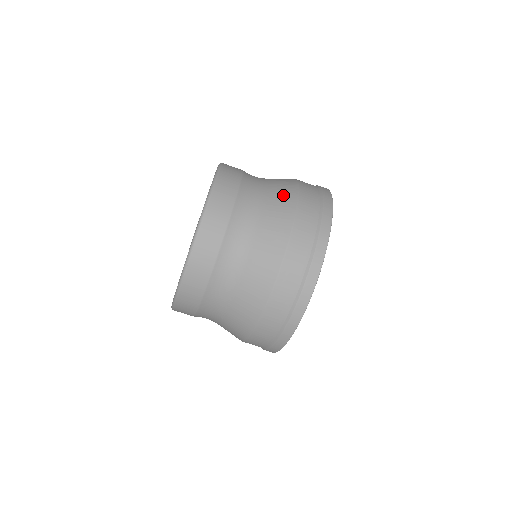
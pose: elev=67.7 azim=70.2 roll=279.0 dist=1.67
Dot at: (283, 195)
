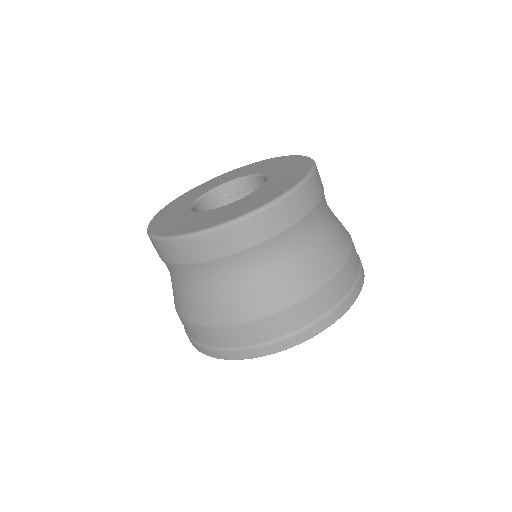
Dot at: (312, 273)
